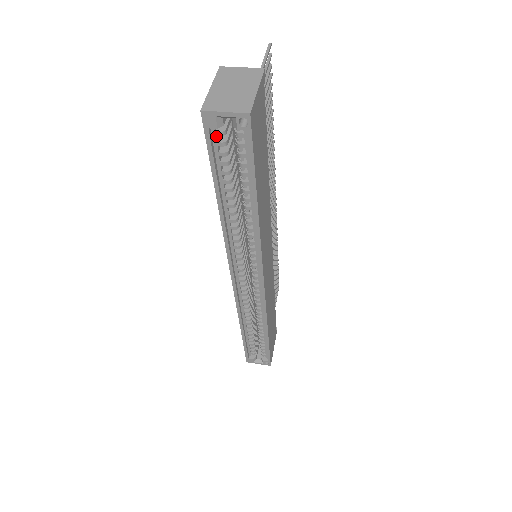
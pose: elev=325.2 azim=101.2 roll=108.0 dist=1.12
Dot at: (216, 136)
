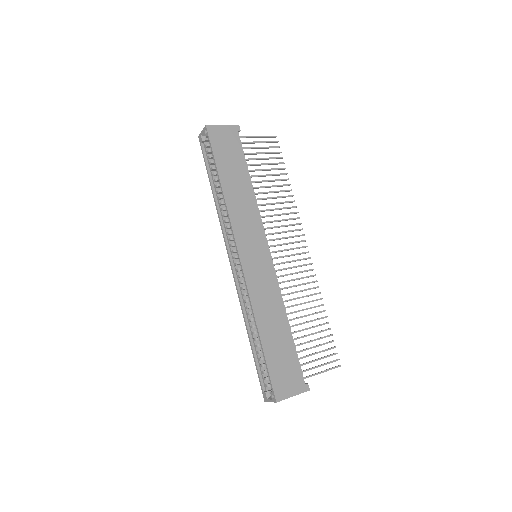
Dot at: (206, 149)
